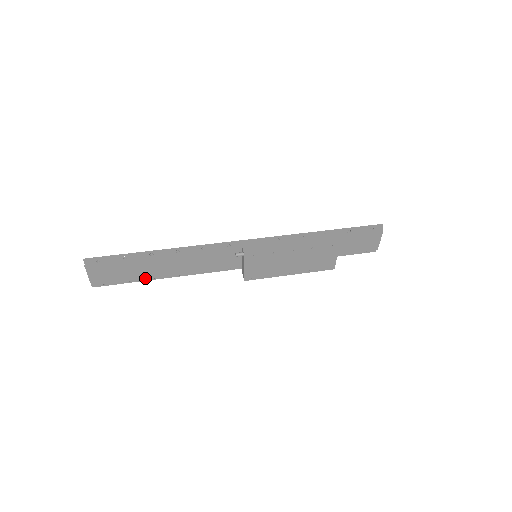
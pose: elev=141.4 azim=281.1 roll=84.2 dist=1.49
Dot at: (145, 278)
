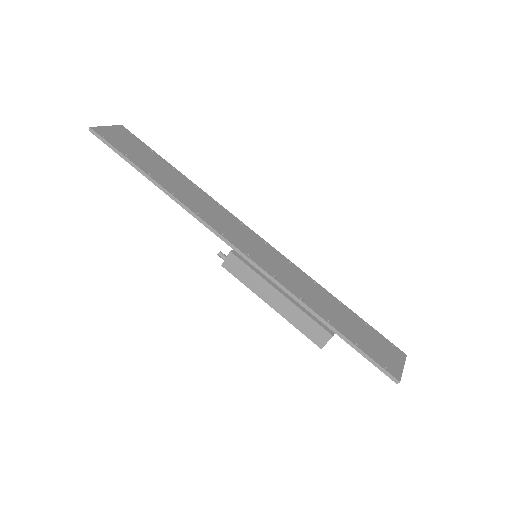
Dot at: occluded
